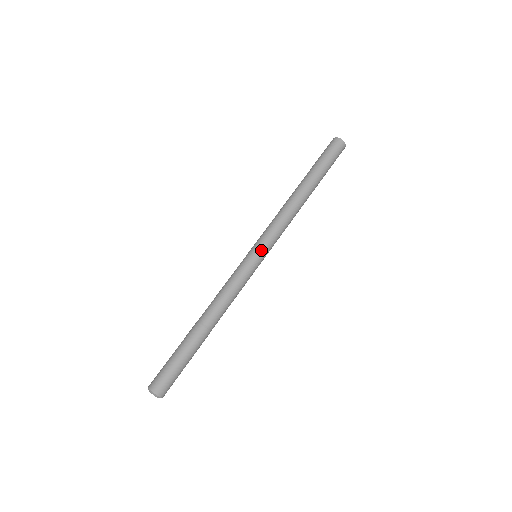
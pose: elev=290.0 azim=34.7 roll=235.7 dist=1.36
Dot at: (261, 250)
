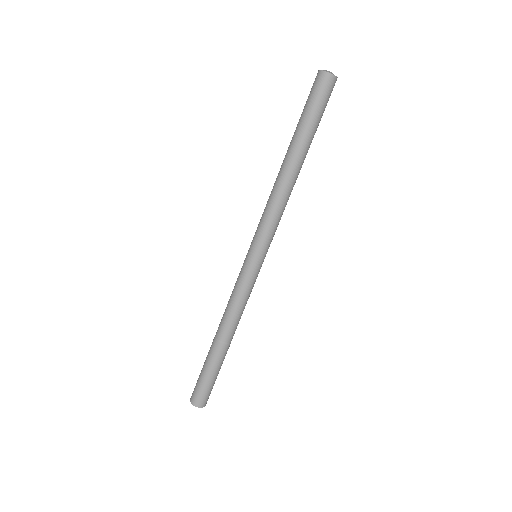
Dot at: (256, 252)
